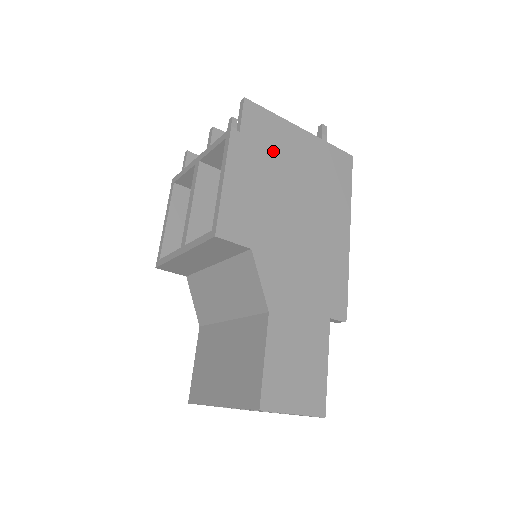
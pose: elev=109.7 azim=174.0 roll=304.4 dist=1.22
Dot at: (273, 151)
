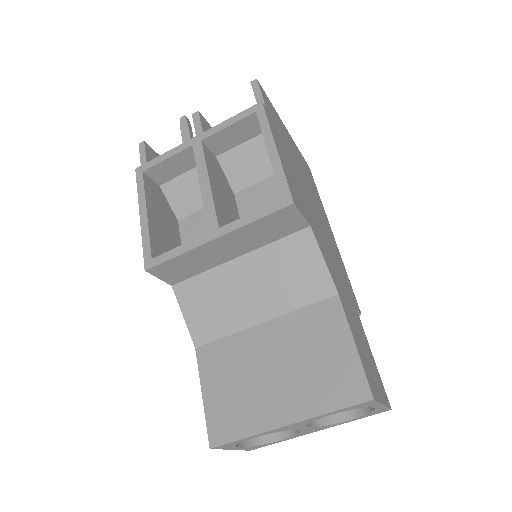
Dot at: (284, 139)
